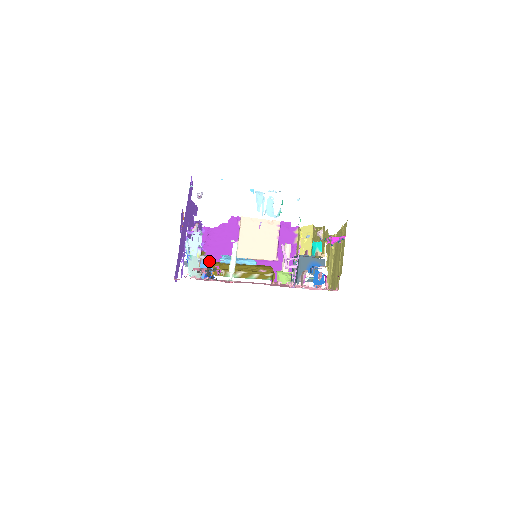
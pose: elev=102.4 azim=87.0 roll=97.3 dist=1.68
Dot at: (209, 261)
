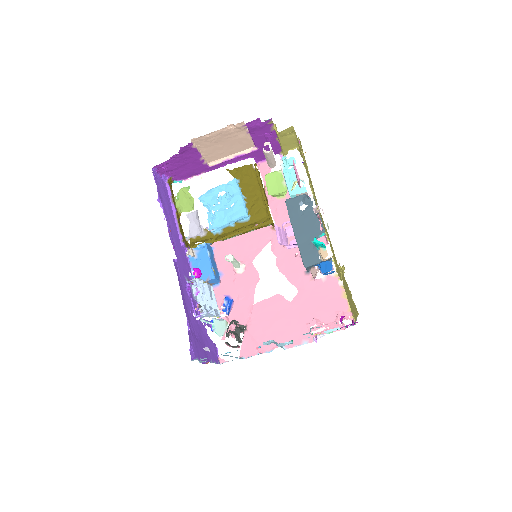
Dot at: (215, 278)
